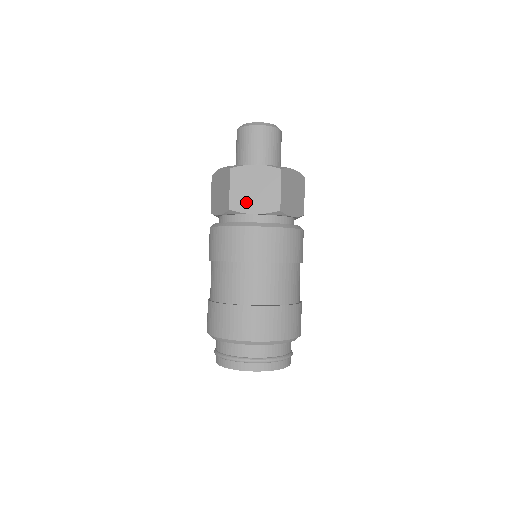
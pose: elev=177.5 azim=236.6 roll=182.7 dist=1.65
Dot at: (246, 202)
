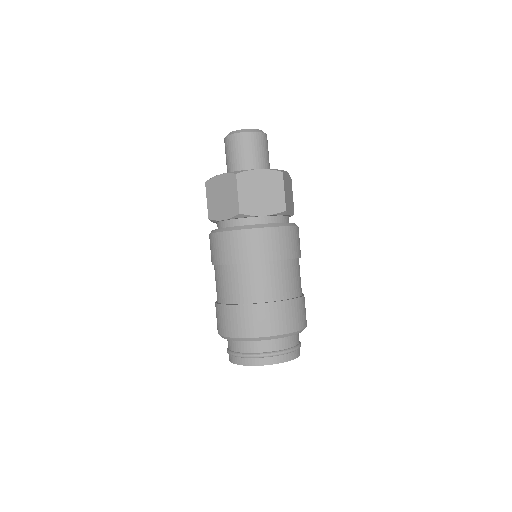
Dot at: (254, 205)
